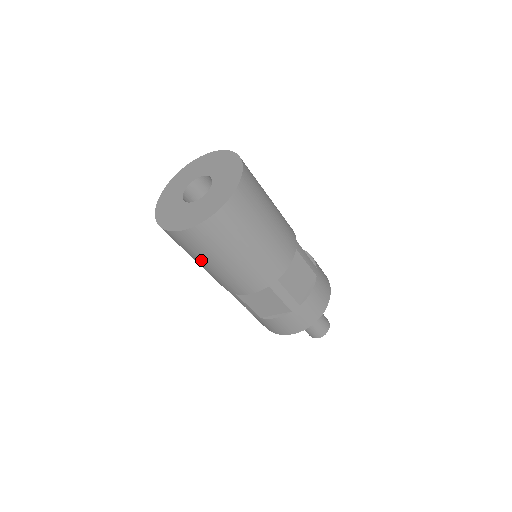
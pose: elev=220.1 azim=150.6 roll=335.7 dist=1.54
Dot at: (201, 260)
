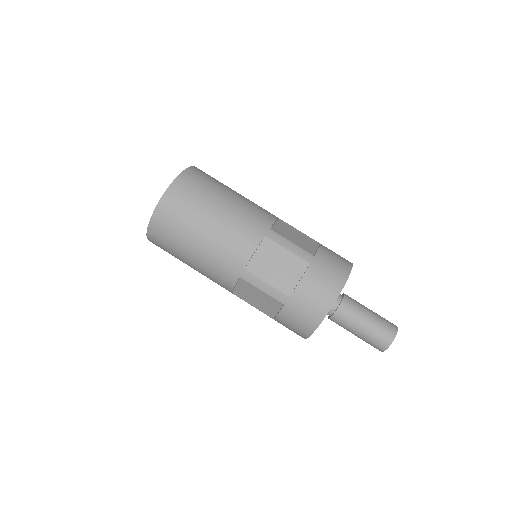
Dot at: (191, 235)
